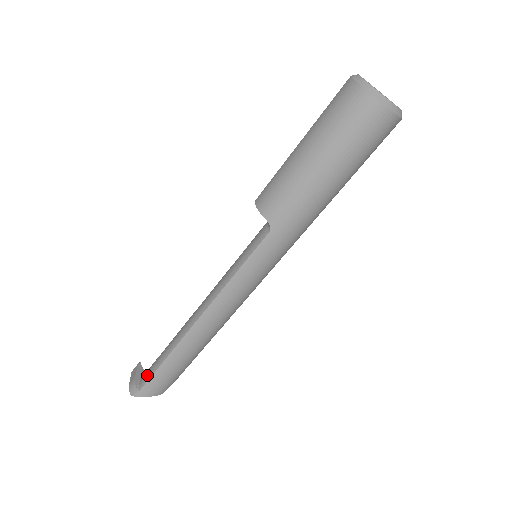
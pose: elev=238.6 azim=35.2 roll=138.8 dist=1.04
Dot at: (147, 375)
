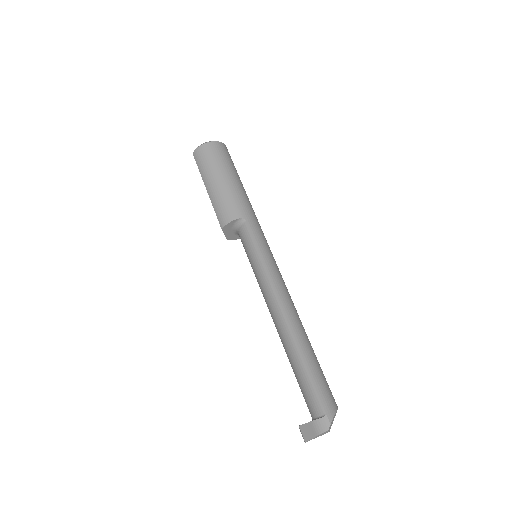
Dot at: (313, 397)
